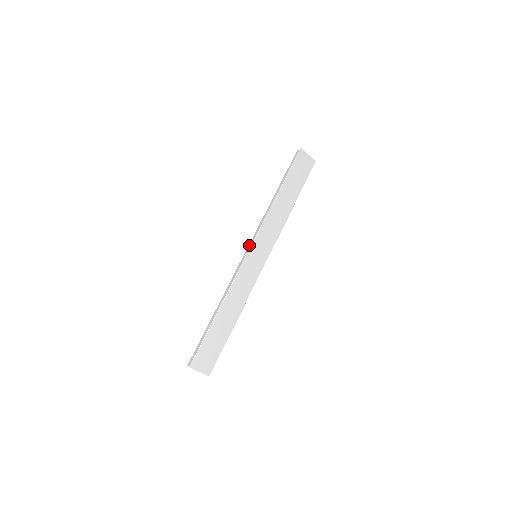
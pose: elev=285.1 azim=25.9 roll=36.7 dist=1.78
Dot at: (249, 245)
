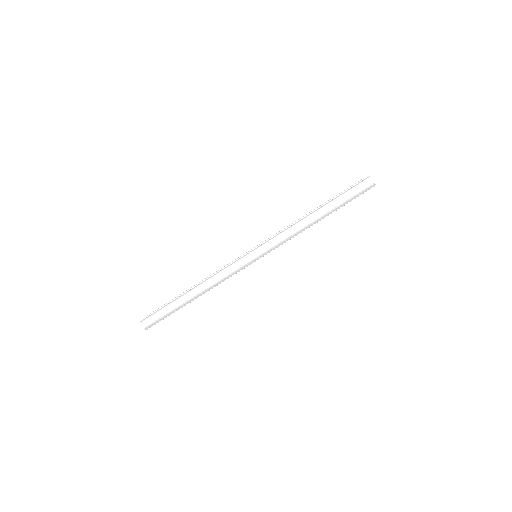
Dot at: (259, 250)
